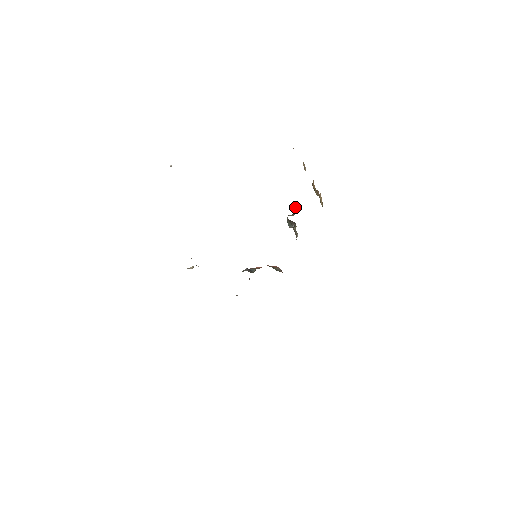
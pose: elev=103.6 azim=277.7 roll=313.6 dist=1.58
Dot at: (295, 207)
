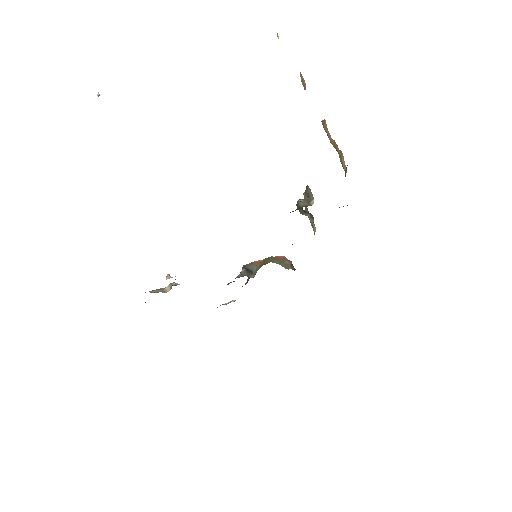
Dot at: (309, 188)
